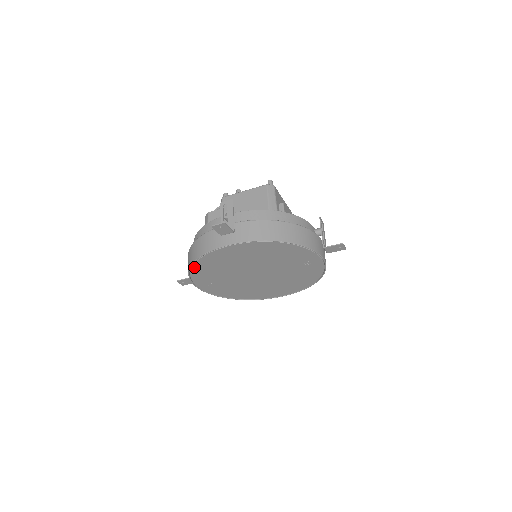
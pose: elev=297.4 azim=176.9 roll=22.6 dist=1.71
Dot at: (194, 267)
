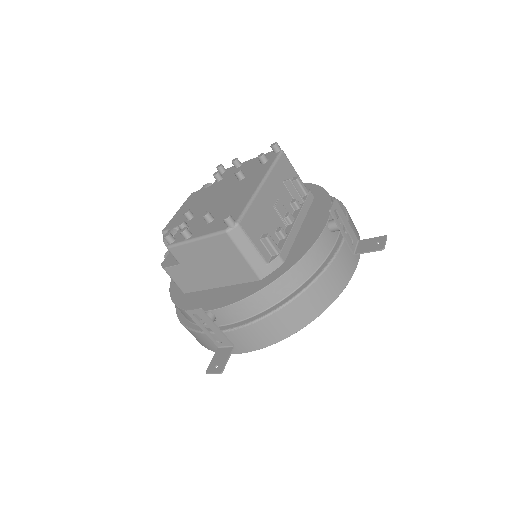
Dot at: occluded
